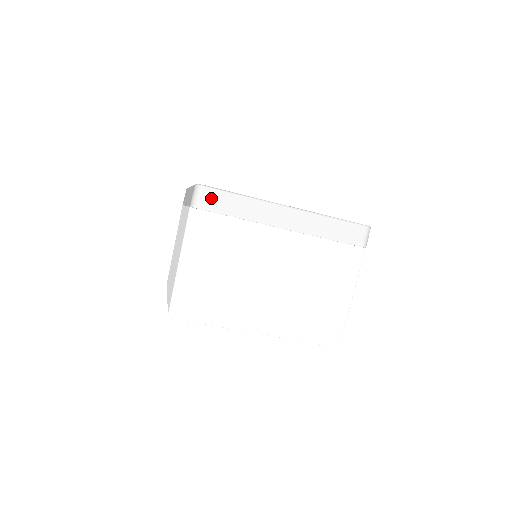
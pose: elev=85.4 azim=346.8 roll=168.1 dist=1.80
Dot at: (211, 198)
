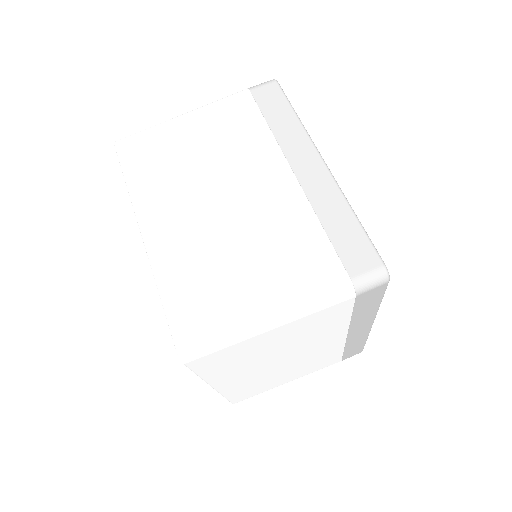
Dot at: (374, 293)
